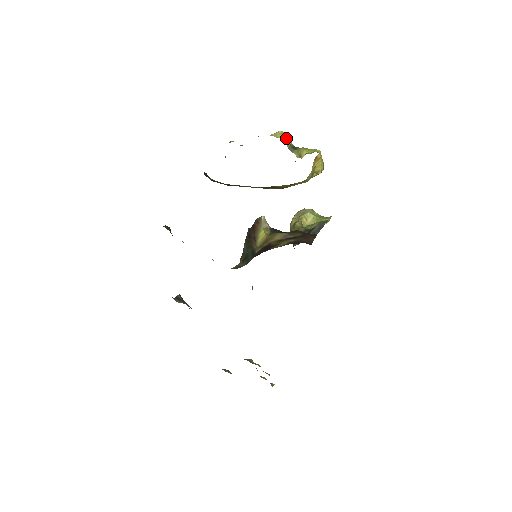
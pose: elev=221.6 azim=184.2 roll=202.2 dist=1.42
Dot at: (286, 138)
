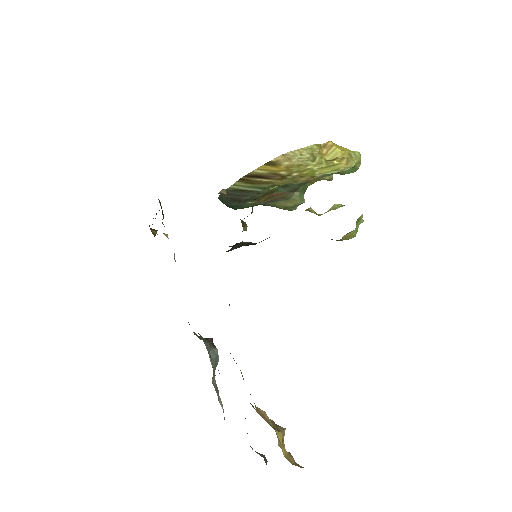
Dot at: occluded
